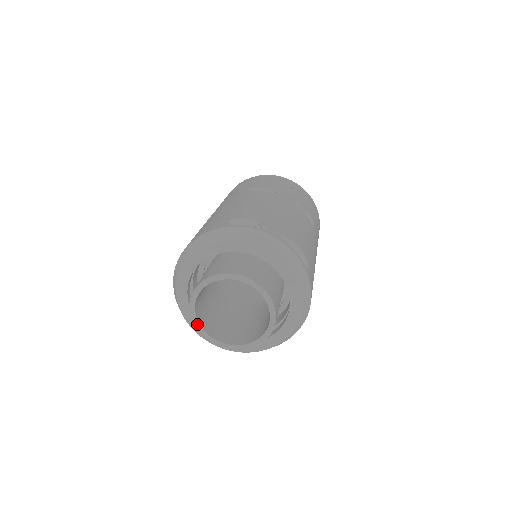
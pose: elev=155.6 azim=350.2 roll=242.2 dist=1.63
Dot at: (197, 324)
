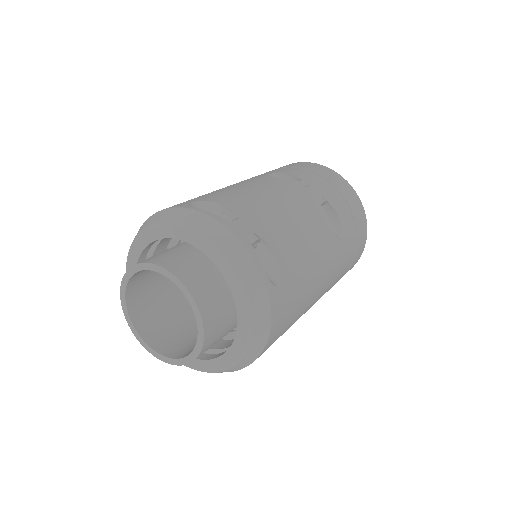
Dot at: (127, 317)
